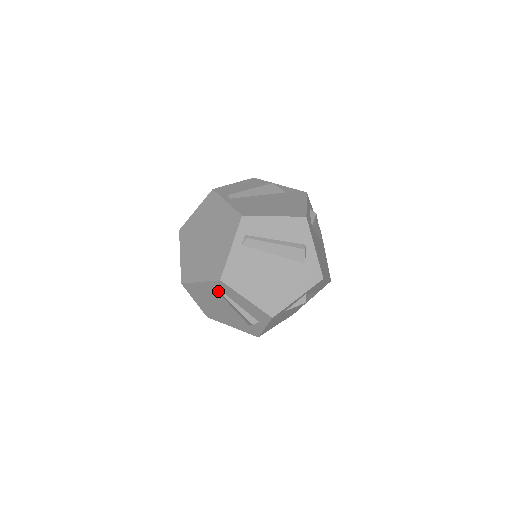
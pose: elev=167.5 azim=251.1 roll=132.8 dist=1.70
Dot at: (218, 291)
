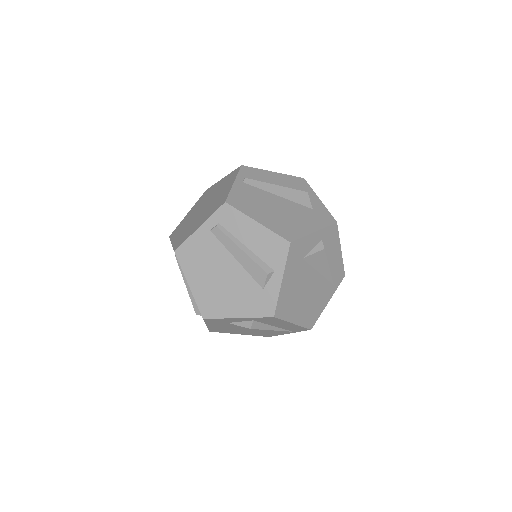
Dot at: (177, 261)
